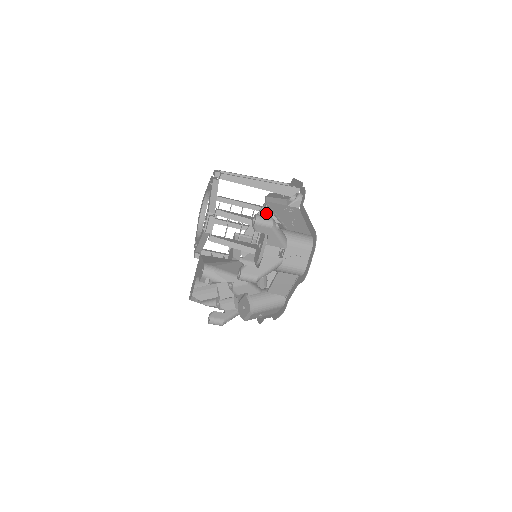
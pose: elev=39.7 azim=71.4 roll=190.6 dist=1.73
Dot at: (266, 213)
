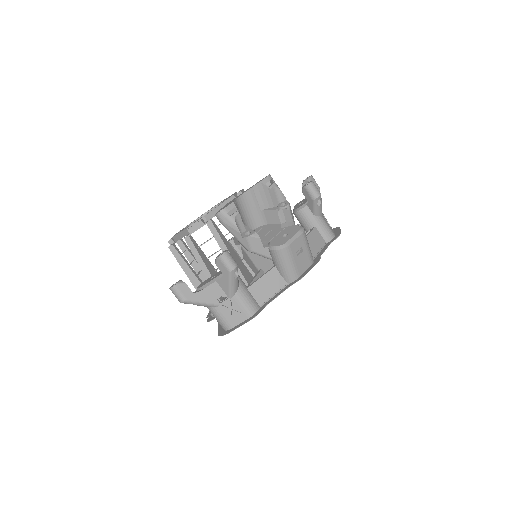
Dot at: occluded
